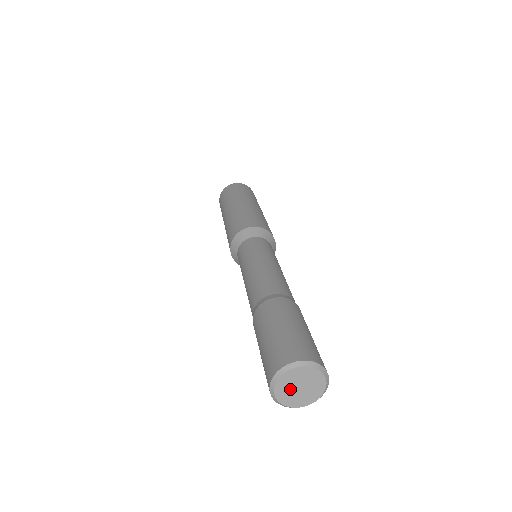
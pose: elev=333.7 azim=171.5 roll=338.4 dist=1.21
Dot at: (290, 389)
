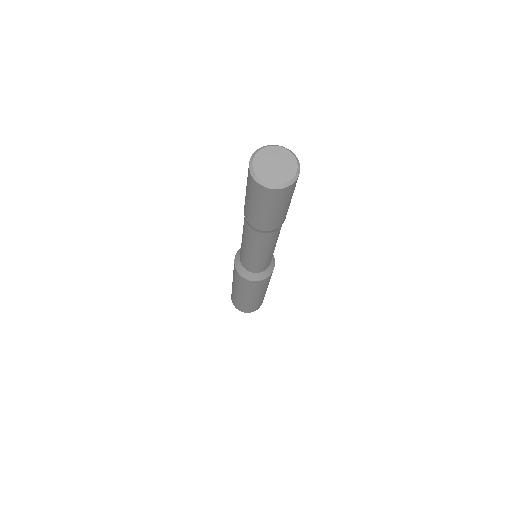
Dot at: (268, 170)
